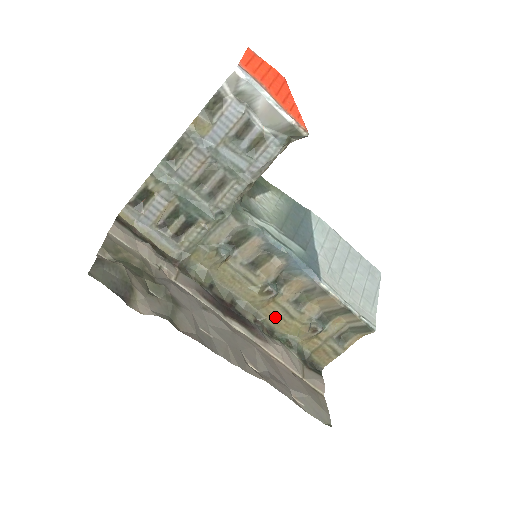
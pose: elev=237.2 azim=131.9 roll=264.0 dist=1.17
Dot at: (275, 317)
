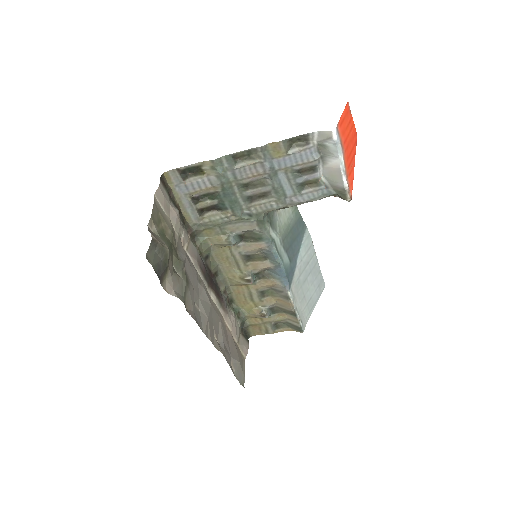
Dot at: (240, 294)
